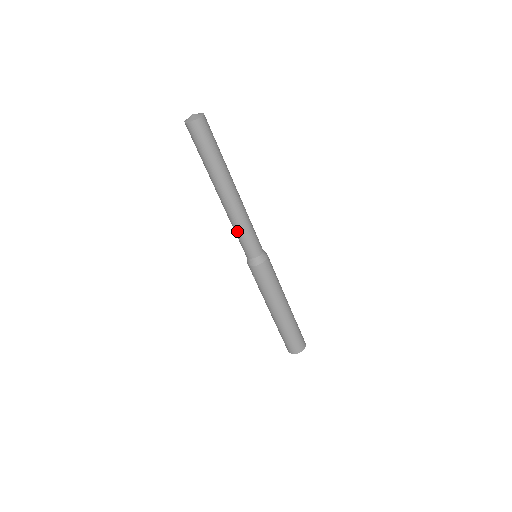
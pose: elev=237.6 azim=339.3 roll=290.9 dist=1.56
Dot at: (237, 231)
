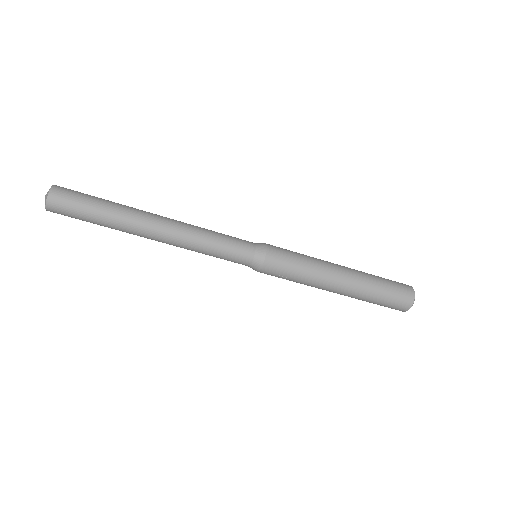
Dot at: (208, 250)
